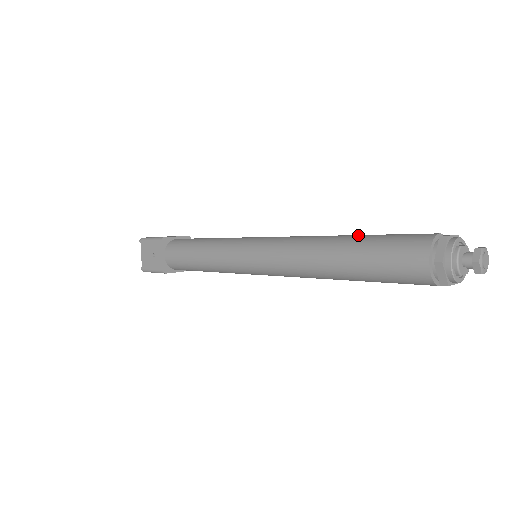
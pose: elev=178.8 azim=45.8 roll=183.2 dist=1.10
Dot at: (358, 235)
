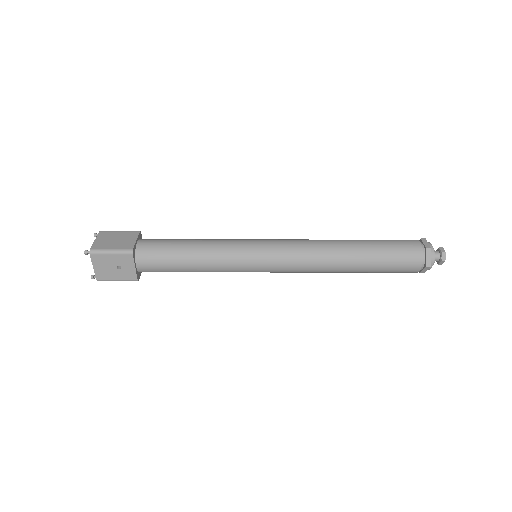
Dot at: (363, 244)
